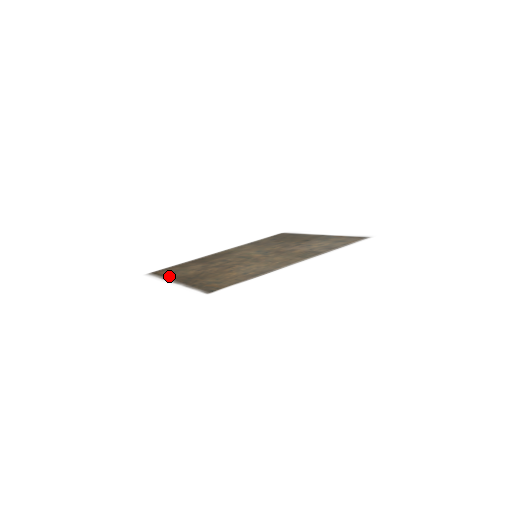
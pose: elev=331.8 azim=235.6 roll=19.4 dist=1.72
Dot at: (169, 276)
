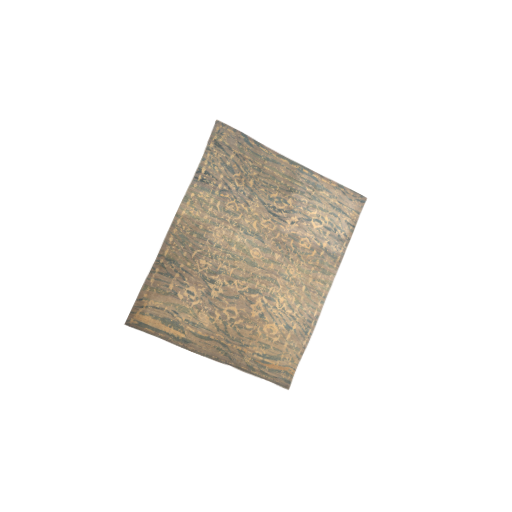
Dot at: (181, 337)
